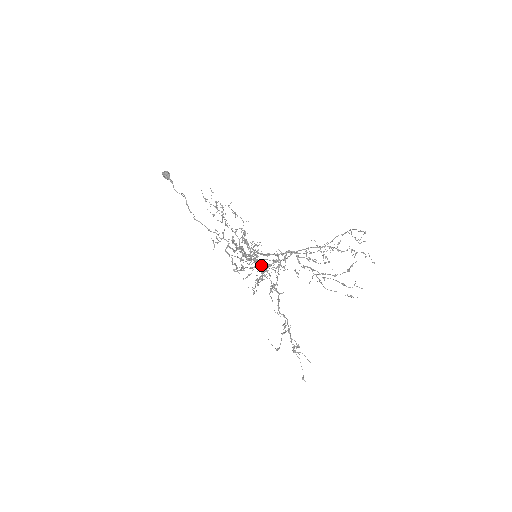
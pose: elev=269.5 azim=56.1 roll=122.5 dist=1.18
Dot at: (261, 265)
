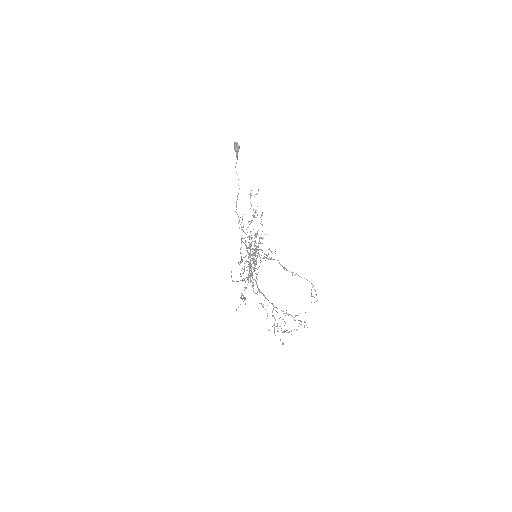
Dot at: occluded
